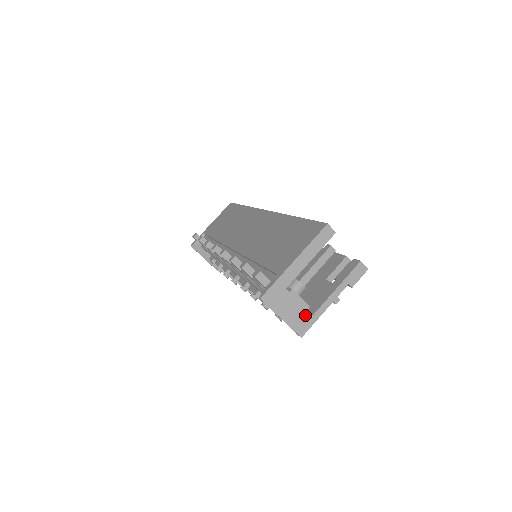
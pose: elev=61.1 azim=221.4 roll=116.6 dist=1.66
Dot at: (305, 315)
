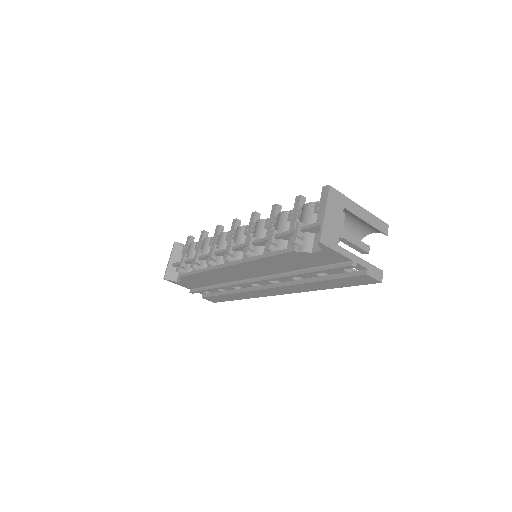
Dot at: (335, 237)
